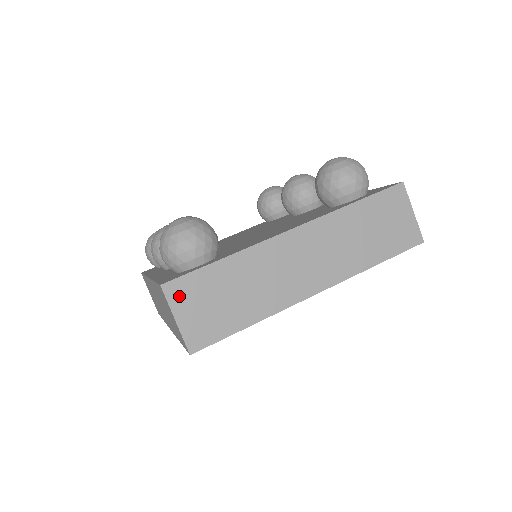
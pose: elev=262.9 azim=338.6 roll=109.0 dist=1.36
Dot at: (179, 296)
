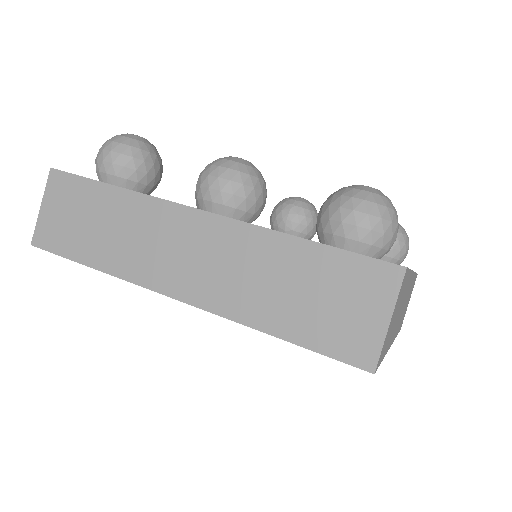
Dot at: (400, 291)
